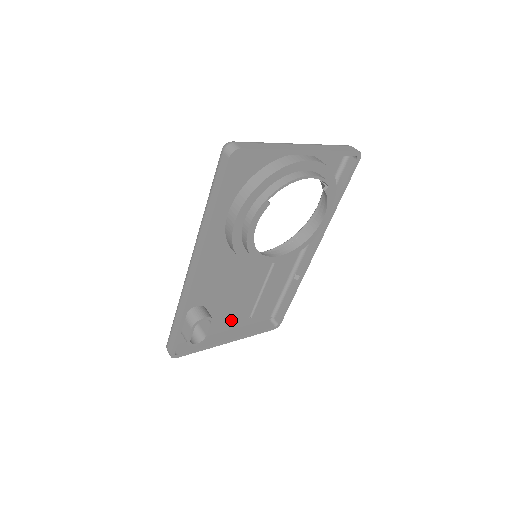
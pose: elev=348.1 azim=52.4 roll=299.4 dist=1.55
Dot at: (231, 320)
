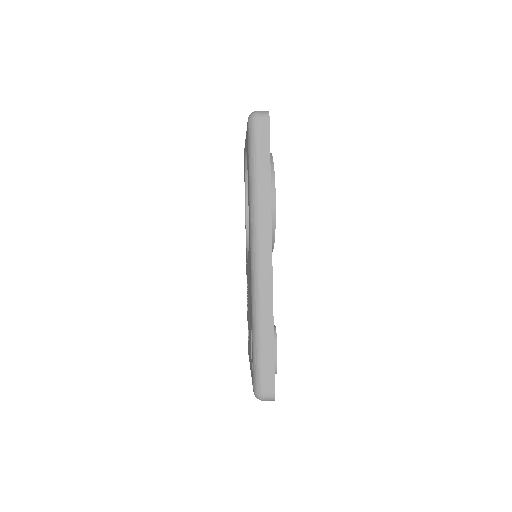
Dot at: occluded
